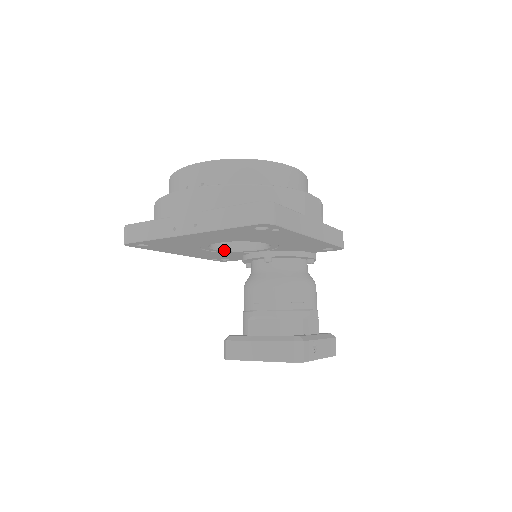
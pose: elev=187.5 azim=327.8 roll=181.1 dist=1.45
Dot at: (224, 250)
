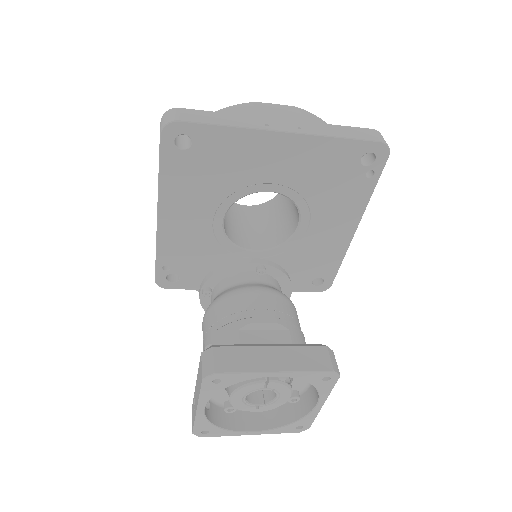
Dot at: (224, 233)
